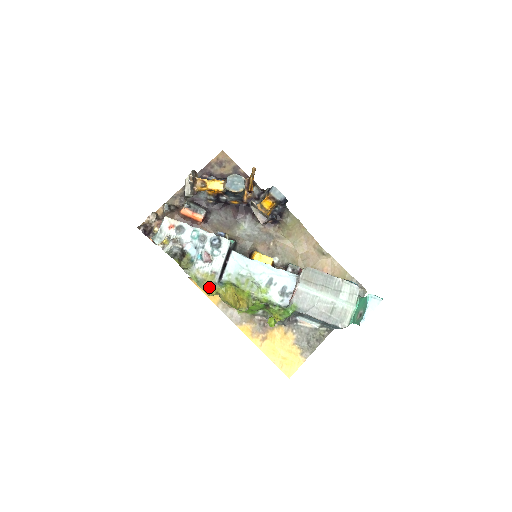
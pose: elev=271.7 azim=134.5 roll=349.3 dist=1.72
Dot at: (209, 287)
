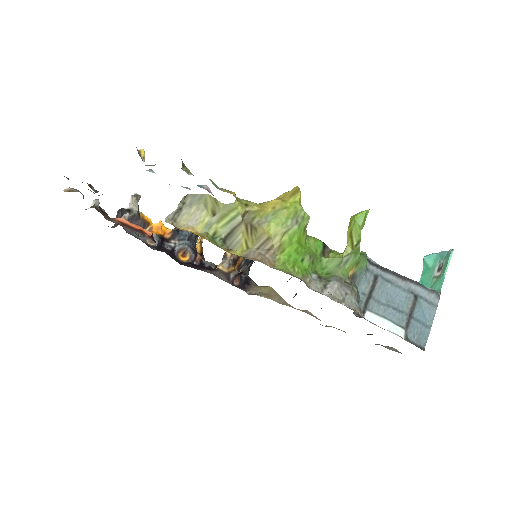
Dot at: occluded
